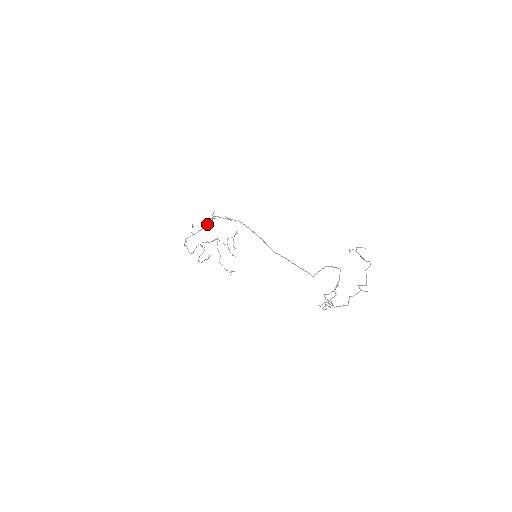
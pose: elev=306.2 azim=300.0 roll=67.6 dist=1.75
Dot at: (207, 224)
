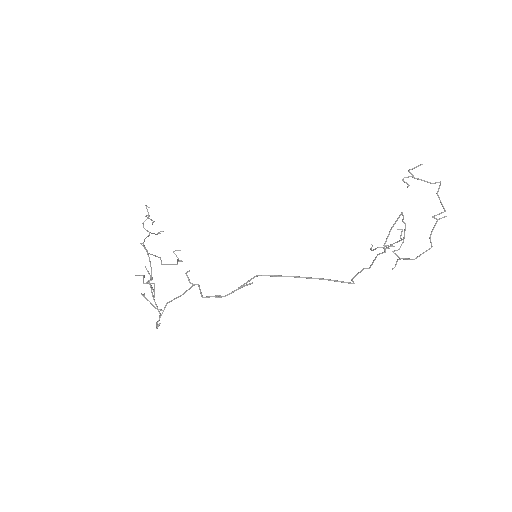
Dot at: (185, 292)
